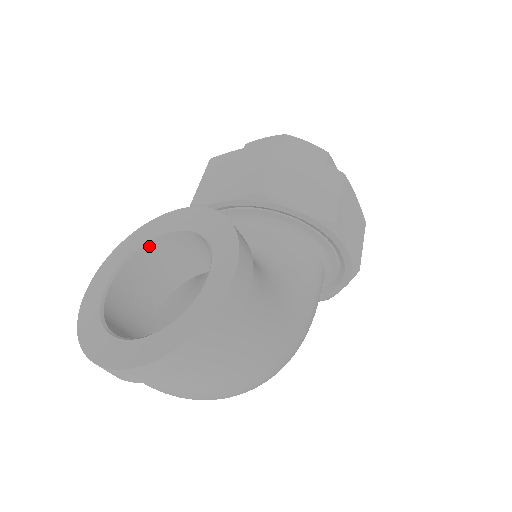
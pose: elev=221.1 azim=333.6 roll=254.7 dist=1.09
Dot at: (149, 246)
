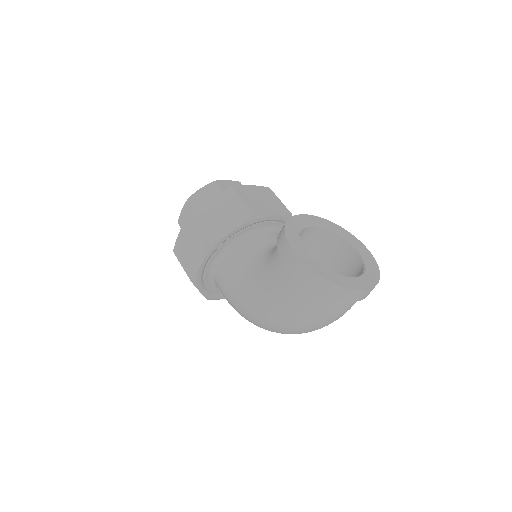
Dot at: occluded
